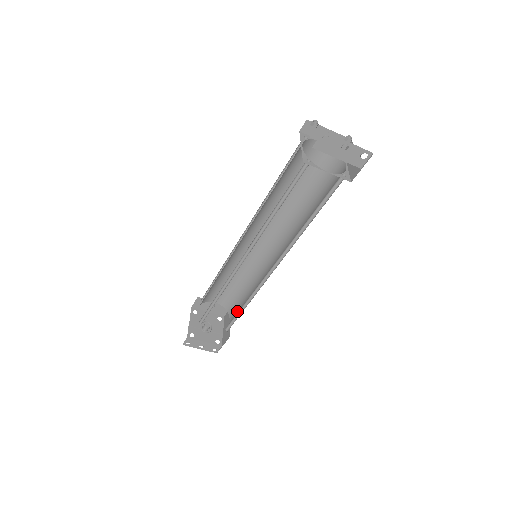
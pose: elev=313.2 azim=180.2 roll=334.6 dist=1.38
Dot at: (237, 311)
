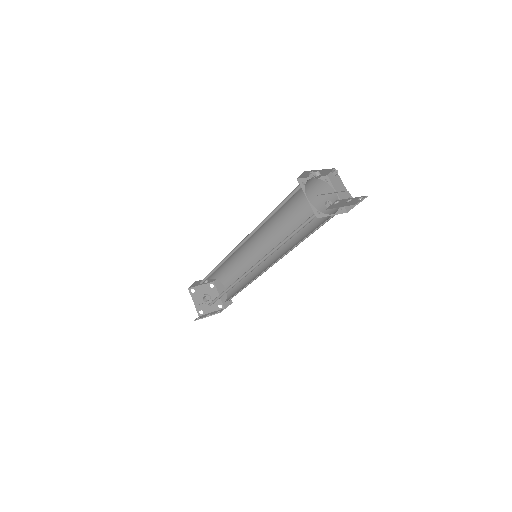
Dot at: occluded
